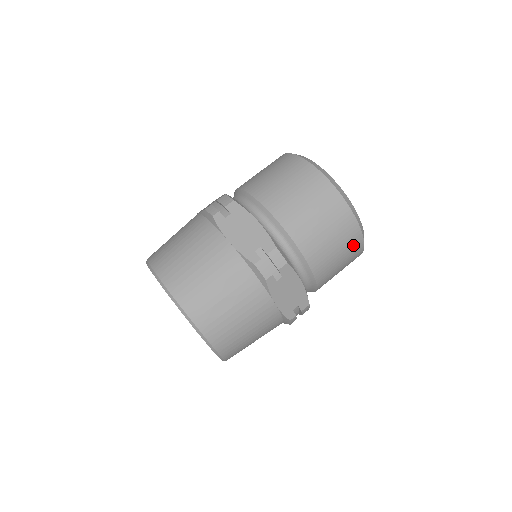
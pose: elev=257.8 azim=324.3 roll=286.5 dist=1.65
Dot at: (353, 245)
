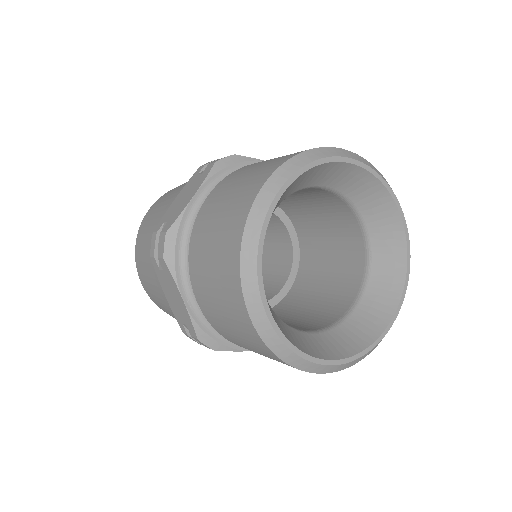
Dot at: occluded
